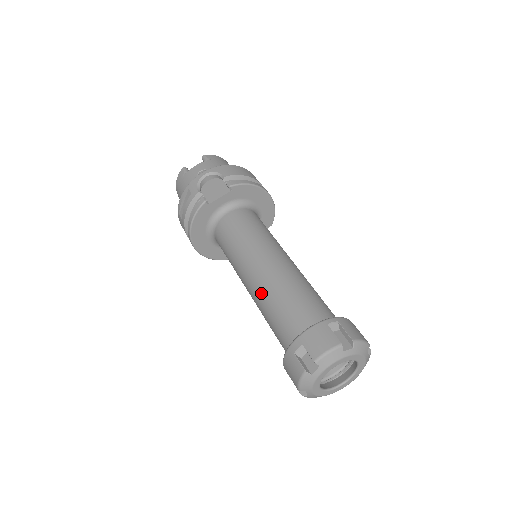
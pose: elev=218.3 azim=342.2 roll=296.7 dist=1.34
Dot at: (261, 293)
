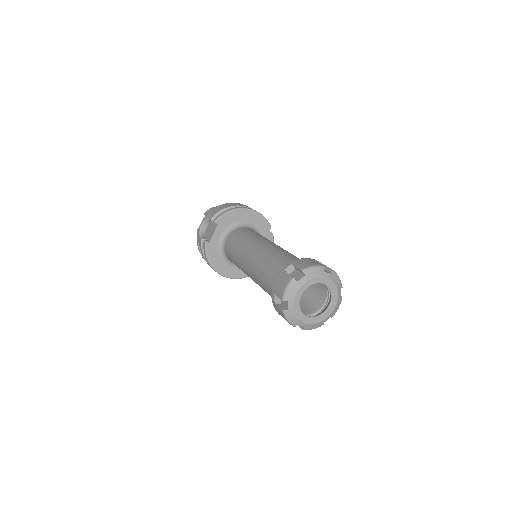
Dot at: (255, 278)
